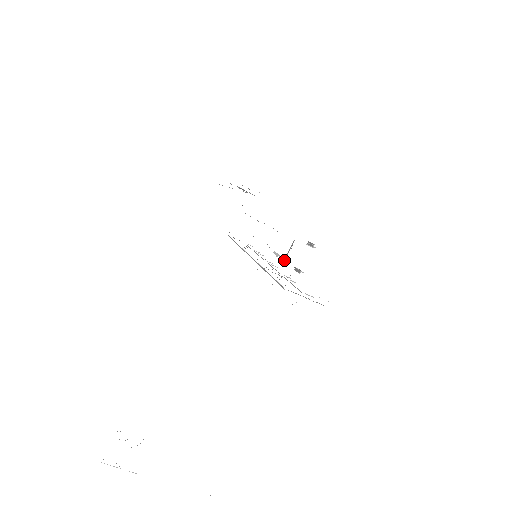
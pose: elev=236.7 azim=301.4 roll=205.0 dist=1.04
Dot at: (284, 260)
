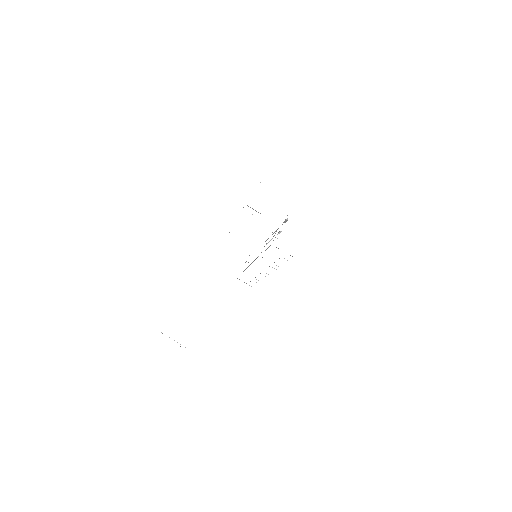
Dot at: (272, 238)
